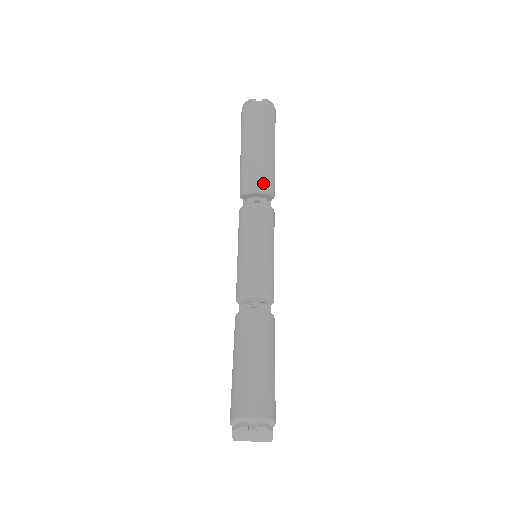
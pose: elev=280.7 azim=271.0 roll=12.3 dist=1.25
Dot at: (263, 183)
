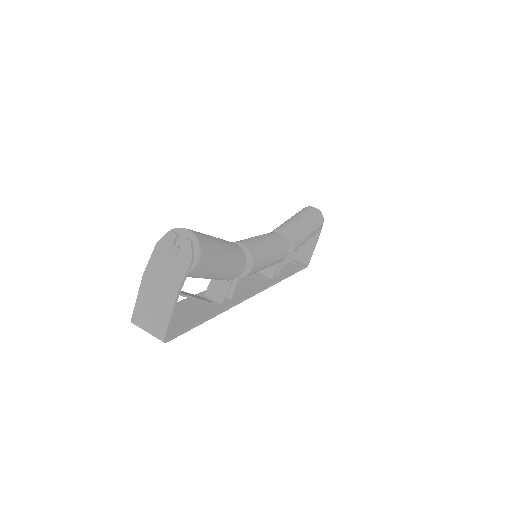
Dot at: (291, 231)
